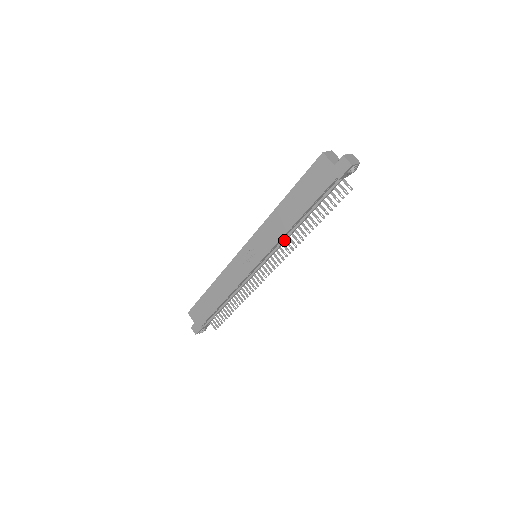
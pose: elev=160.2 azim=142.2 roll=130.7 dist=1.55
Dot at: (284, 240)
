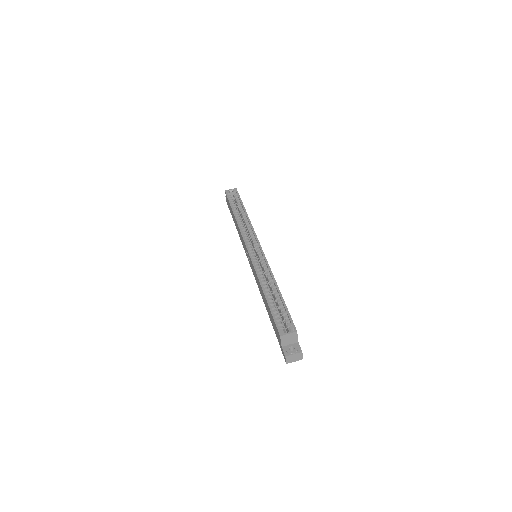
Dot at: occluded
